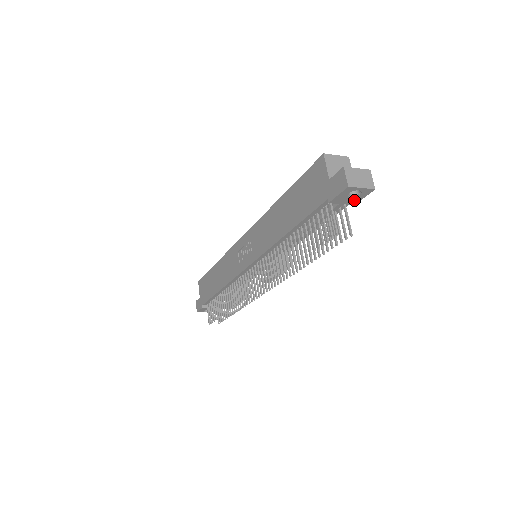
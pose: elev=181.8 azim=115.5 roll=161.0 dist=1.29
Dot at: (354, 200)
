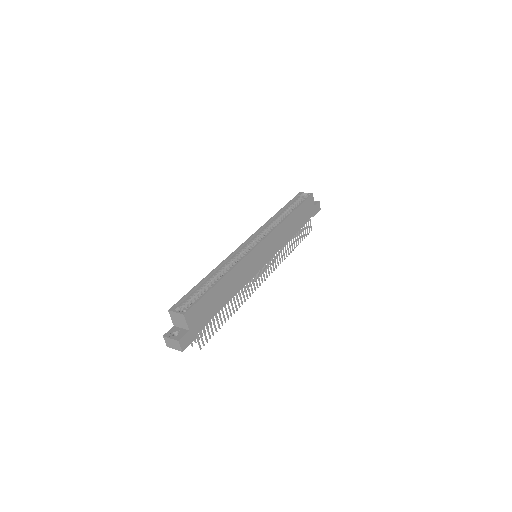
Dot at: occluded
